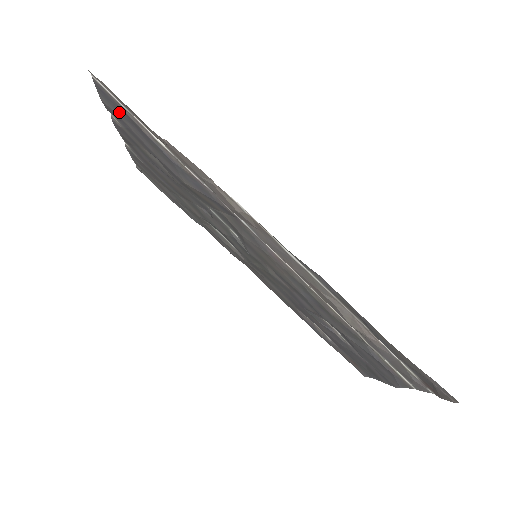
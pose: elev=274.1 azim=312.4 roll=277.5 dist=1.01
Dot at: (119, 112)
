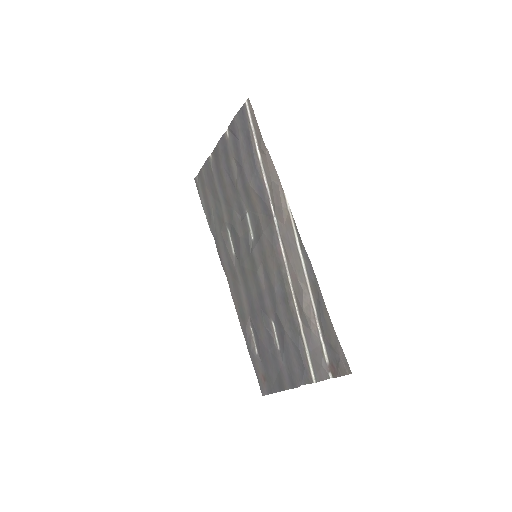
Dot at: (243, 128)
